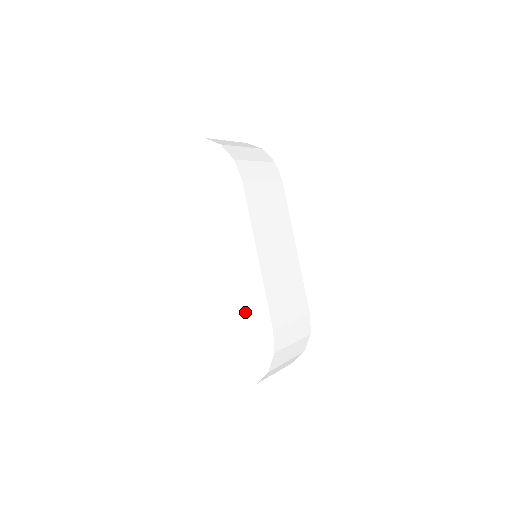
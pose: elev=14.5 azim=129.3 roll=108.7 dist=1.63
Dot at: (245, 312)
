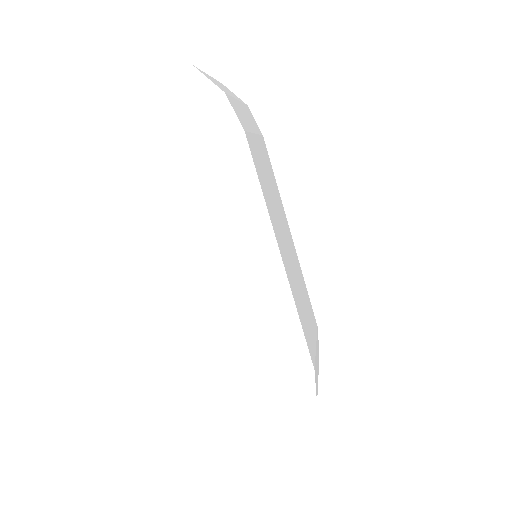
Dot at: (258, 349)
